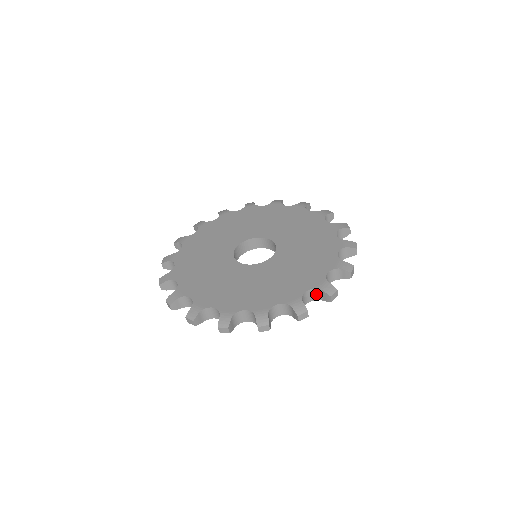
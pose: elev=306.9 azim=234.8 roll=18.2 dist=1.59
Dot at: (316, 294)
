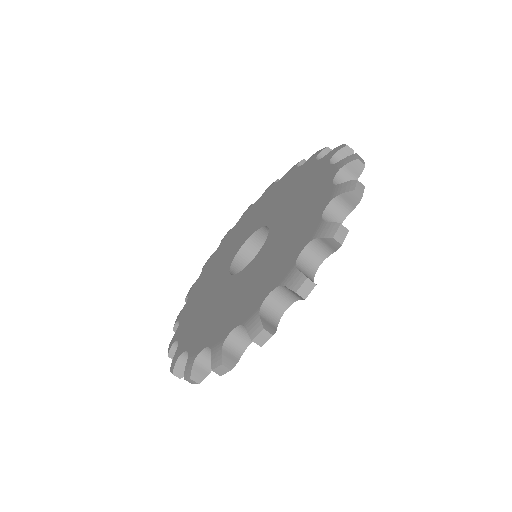
Dot at: occluded
